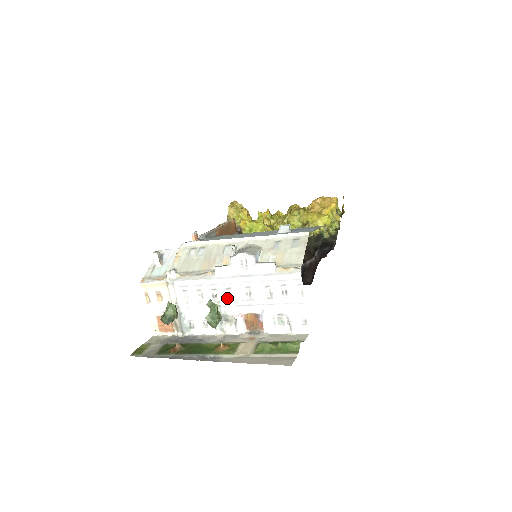
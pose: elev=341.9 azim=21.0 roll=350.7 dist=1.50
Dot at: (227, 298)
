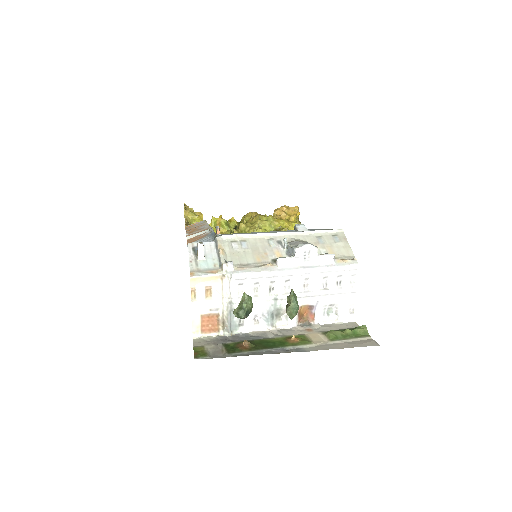
Dot at: (284, 291)
